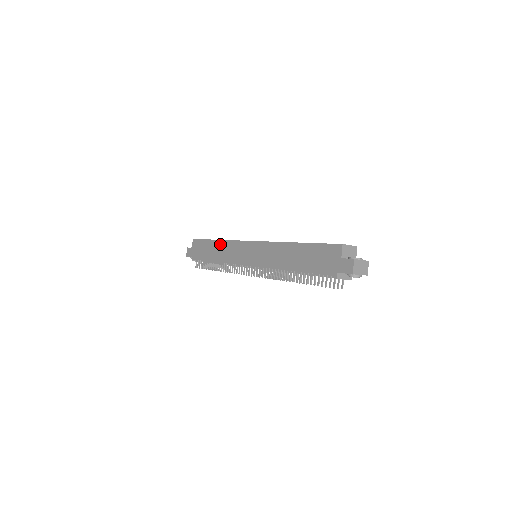
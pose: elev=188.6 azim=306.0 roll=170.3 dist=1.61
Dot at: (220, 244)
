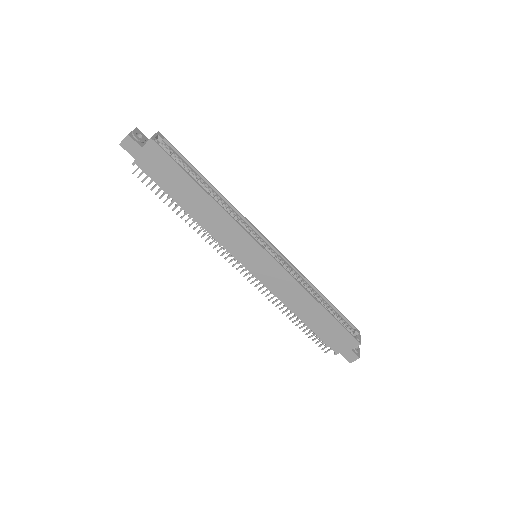
Dot at: (212, 206)
